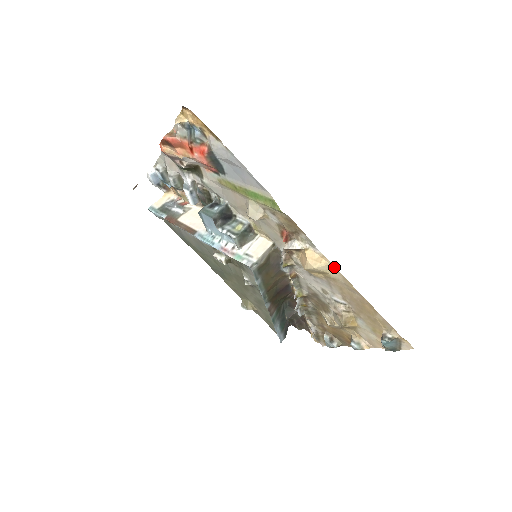
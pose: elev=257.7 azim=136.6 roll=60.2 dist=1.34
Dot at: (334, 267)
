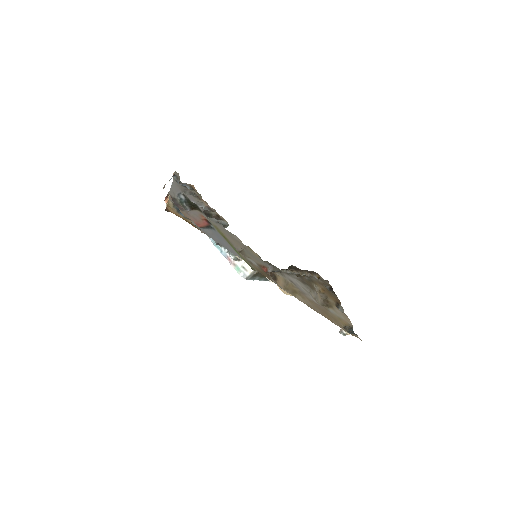
Dot at: (298, 299)
